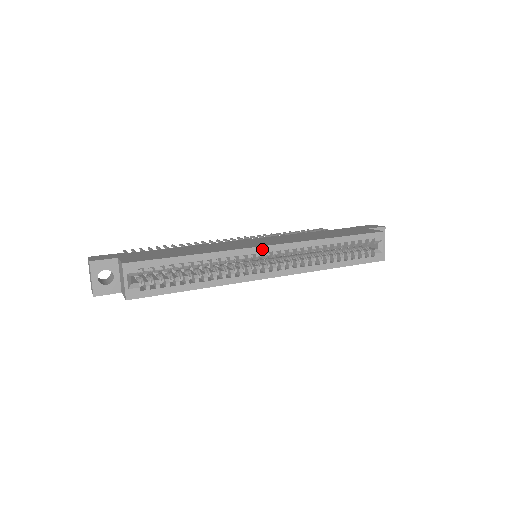
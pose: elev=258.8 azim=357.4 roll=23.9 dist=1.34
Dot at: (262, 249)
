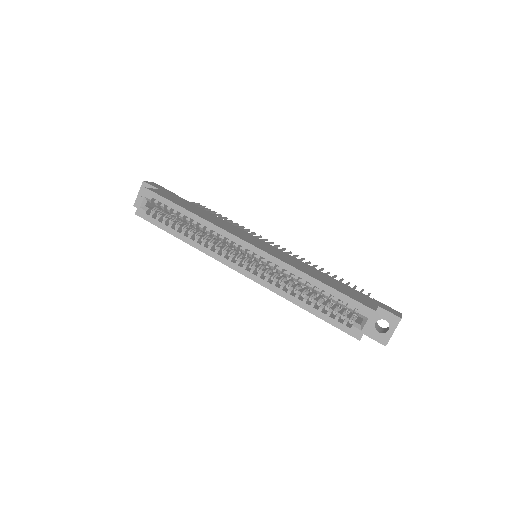
Dot at: (243, 243)
